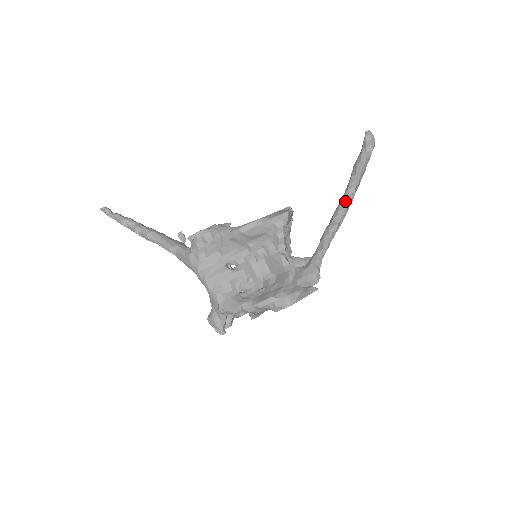
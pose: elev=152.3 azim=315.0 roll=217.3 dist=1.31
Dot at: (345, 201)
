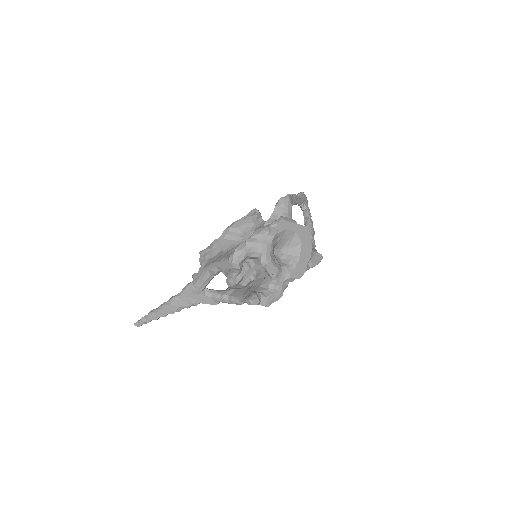
Dot at: occluded
